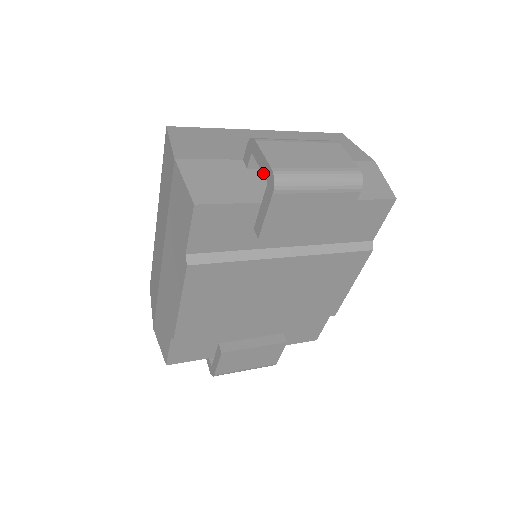
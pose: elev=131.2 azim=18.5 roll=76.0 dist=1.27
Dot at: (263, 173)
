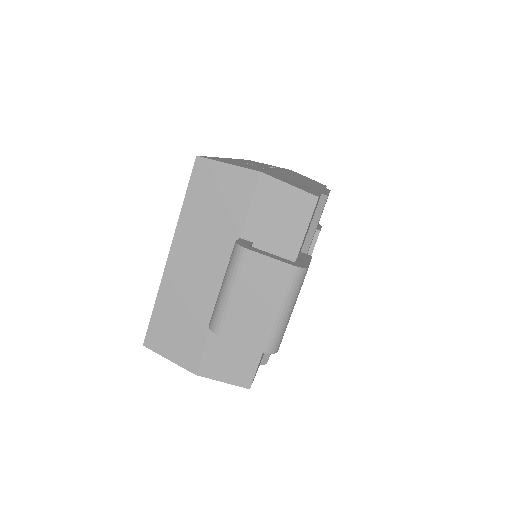
Dot at: occluded
